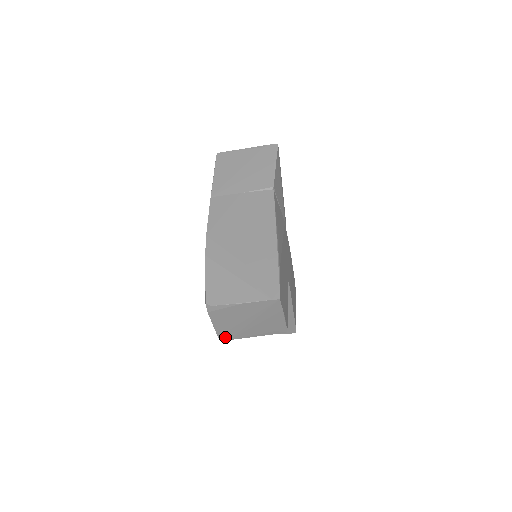
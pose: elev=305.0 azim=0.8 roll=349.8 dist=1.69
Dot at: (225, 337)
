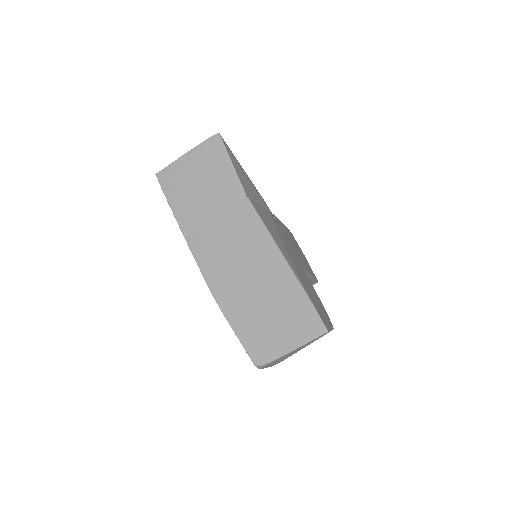
Dot at: occluded
